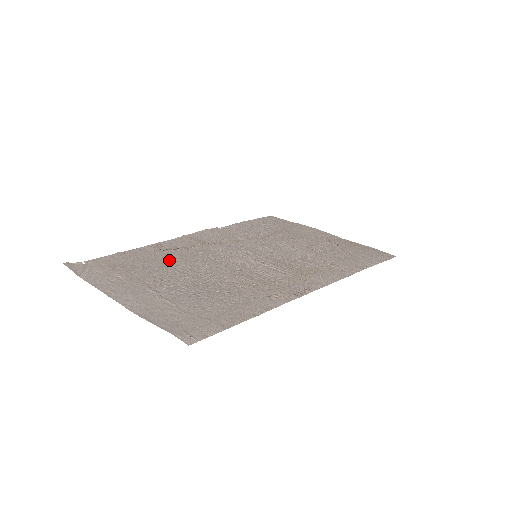
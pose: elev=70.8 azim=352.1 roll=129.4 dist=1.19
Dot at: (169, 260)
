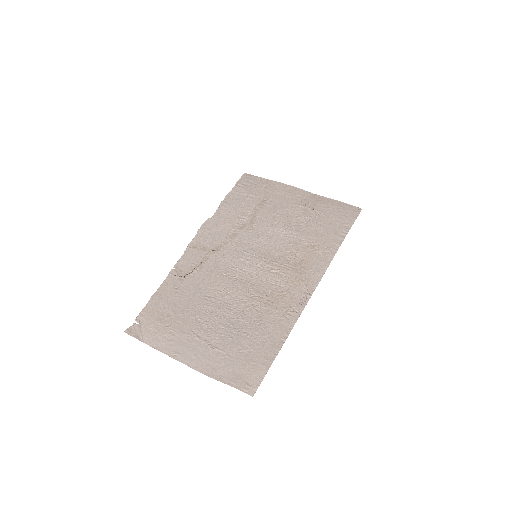
Dot at: (195, 291)
